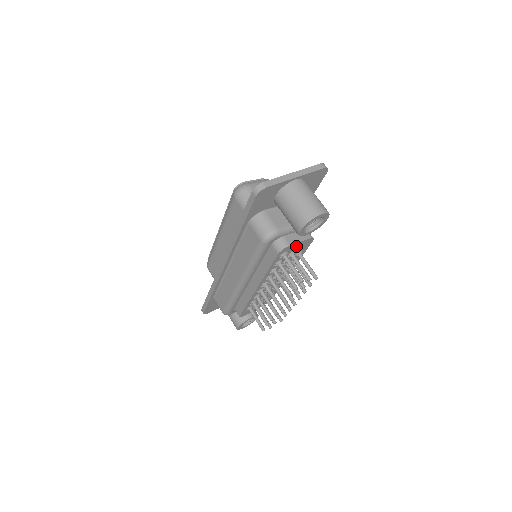
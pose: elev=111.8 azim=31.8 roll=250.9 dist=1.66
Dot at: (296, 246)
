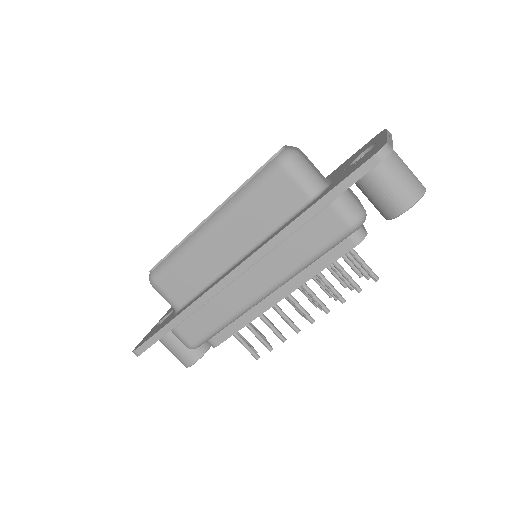
Dot at: occluded
